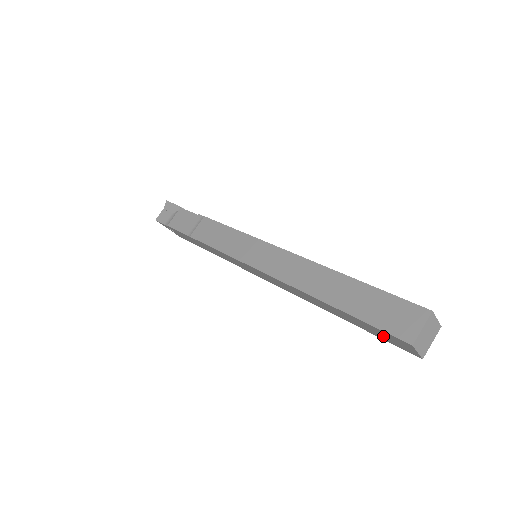
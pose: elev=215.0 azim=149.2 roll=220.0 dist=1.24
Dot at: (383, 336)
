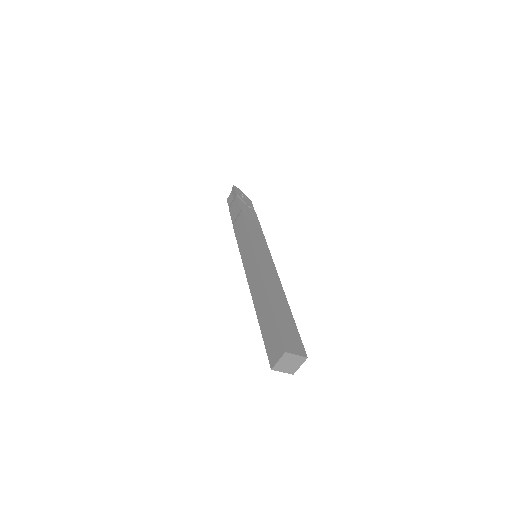
Dot at: occluded
